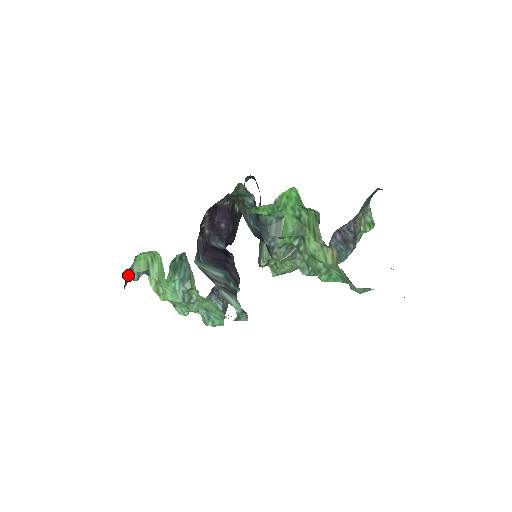
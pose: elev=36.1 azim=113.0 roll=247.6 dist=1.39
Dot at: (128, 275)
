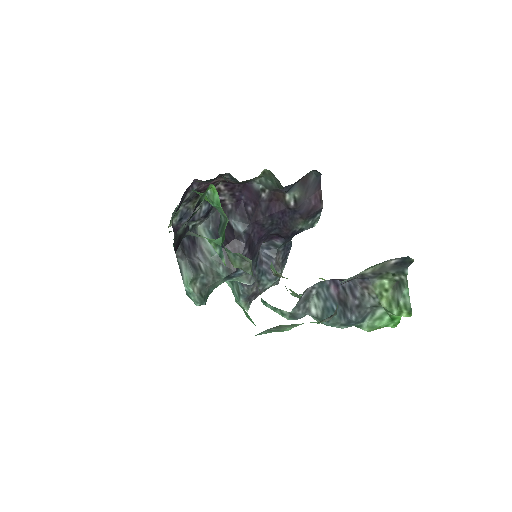
Dot at: occluded
